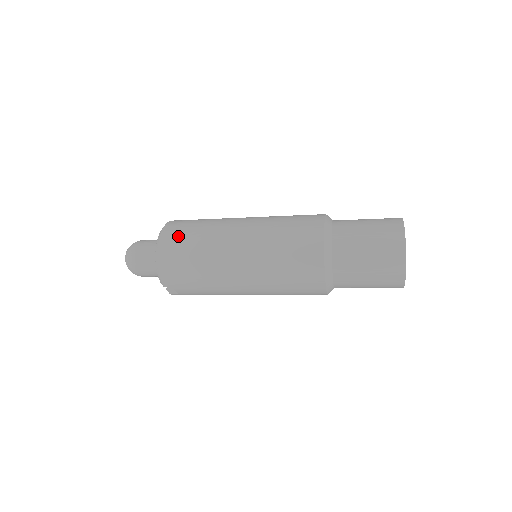
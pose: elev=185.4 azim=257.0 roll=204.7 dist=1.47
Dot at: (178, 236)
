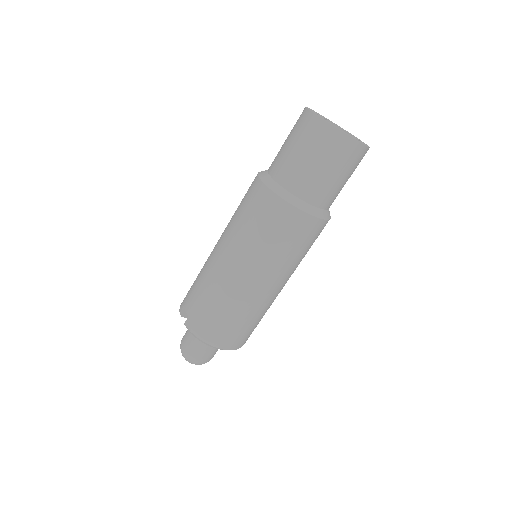
Dot at: occluded
